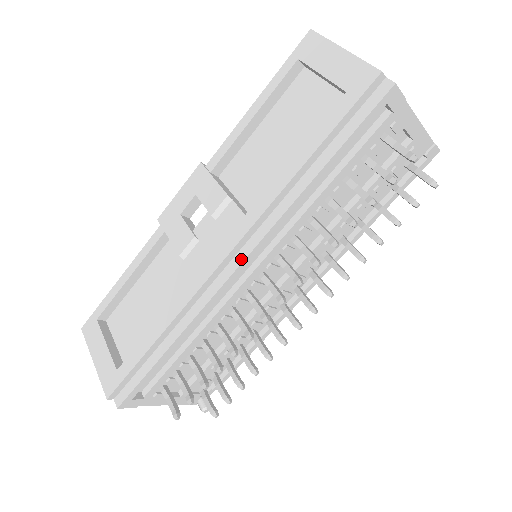
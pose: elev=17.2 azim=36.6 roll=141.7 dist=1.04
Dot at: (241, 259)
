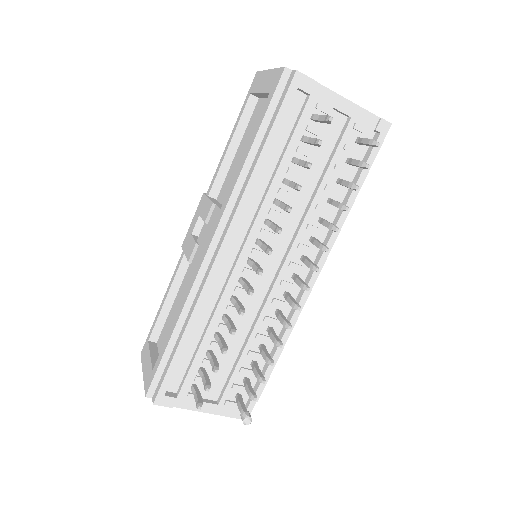
Dot at: (220, 244)
